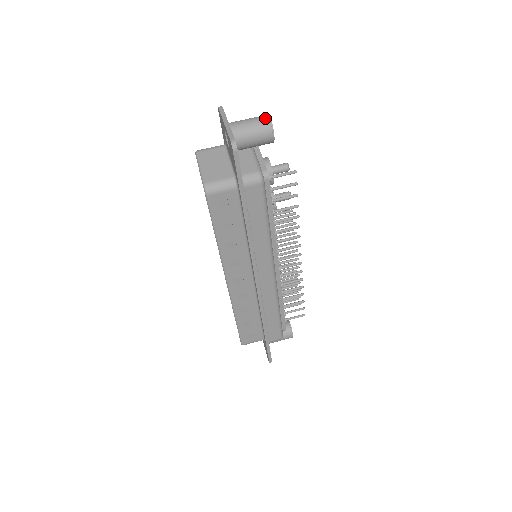
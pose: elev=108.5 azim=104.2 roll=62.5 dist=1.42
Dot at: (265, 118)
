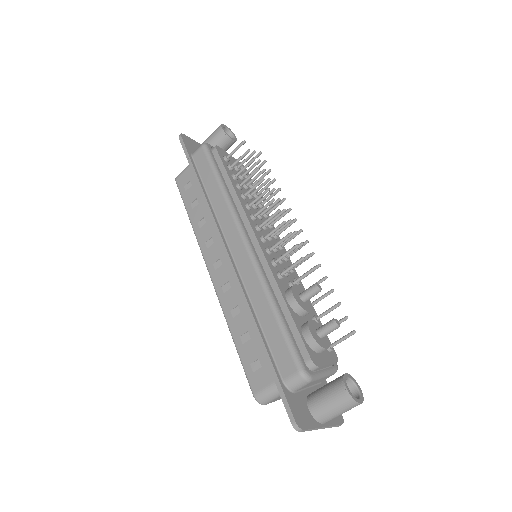
Dot at: occluded
